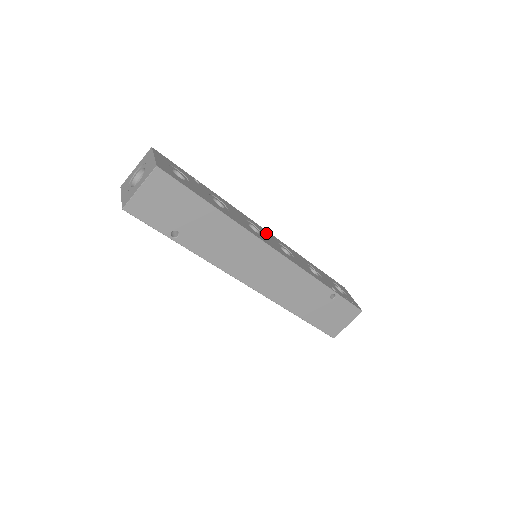
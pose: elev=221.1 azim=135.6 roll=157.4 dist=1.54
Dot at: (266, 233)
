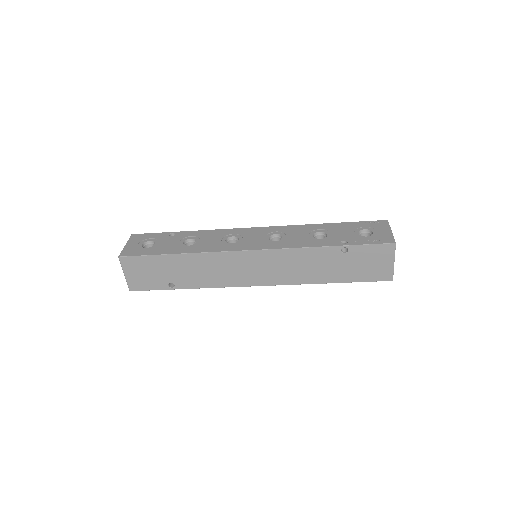
Dot at: (253, 232)
